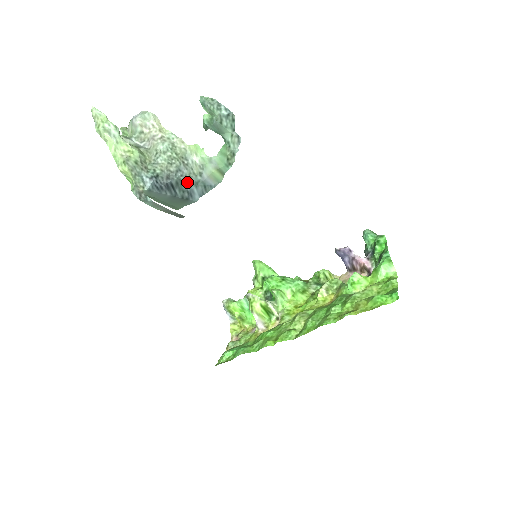
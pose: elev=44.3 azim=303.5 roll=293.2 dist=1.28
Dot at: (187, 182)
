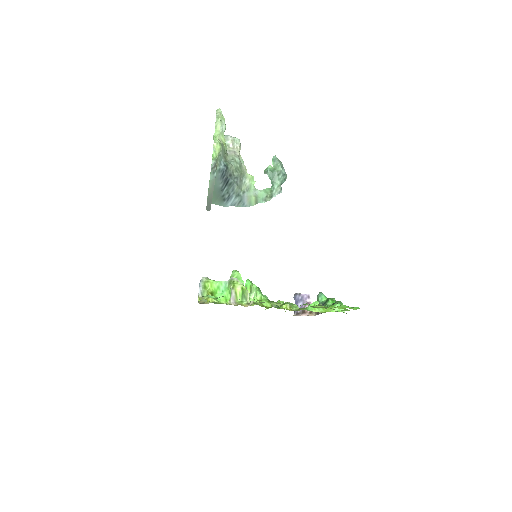
Dot at: (235, 189)
